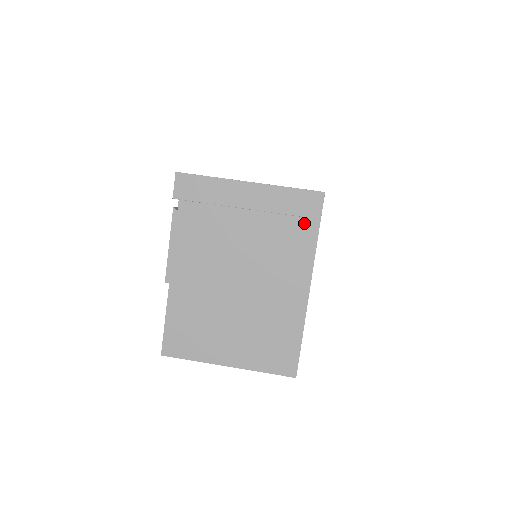
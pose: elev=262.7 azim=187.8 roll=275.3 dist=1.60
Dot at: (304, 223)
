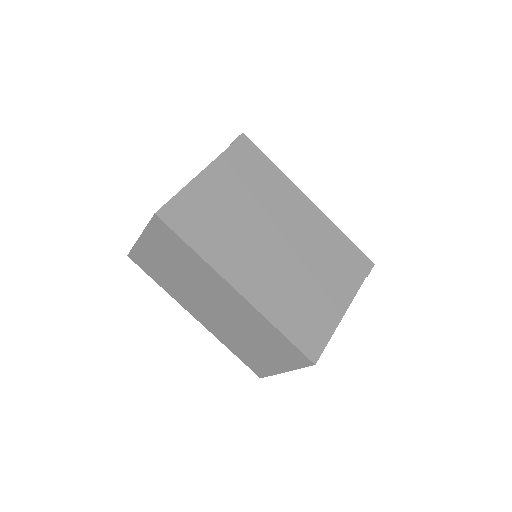
Dot at: occluded
